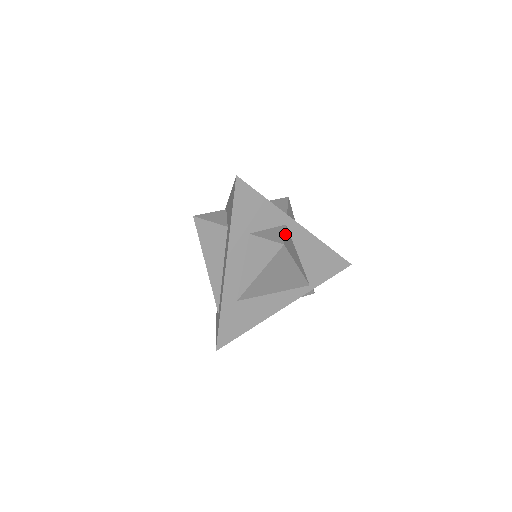
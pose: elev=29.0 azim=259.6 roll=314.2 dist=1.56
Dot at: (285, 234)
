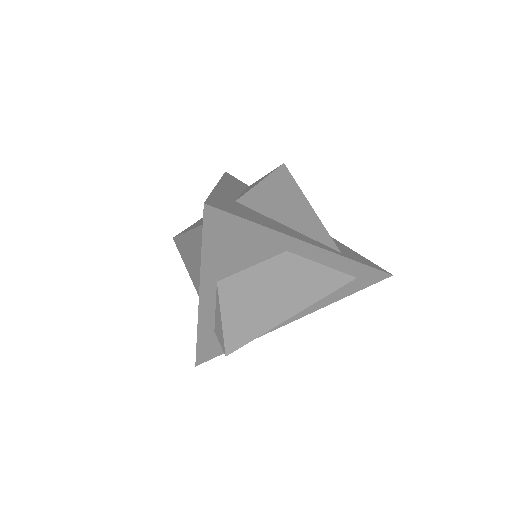
Dot at: occluded
